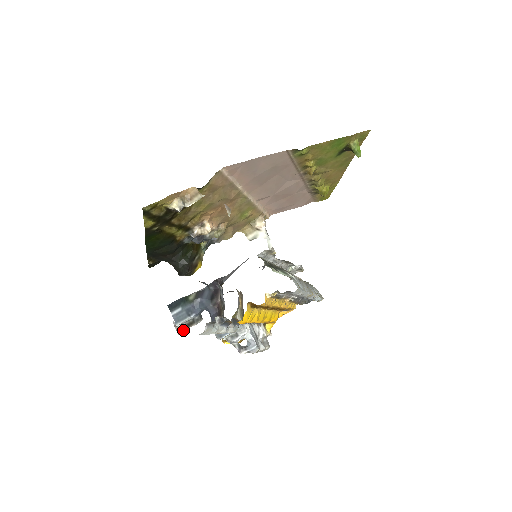
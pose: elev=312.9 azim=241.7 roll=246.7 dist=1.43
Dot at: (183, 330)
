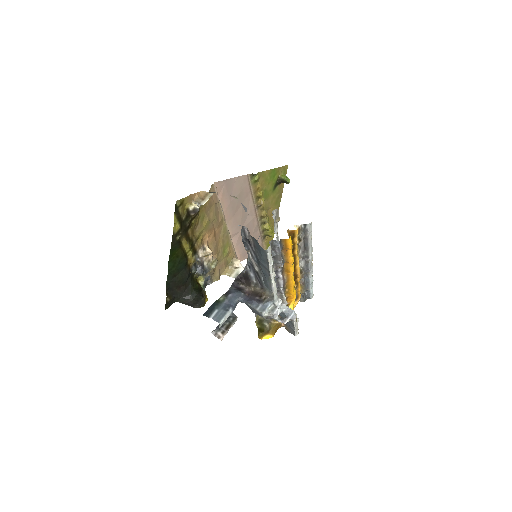
Dot at: (224, 334)
